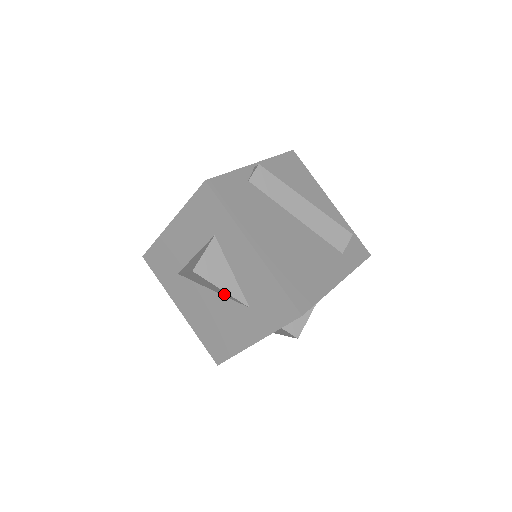
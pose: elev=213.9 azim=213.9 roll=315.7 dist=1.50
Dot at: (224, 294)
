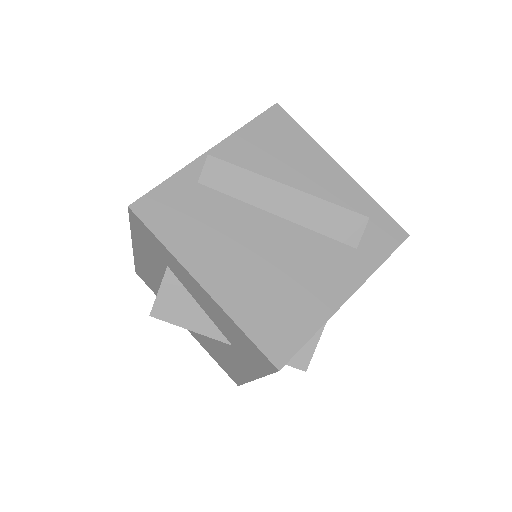
Dot at: occluded
